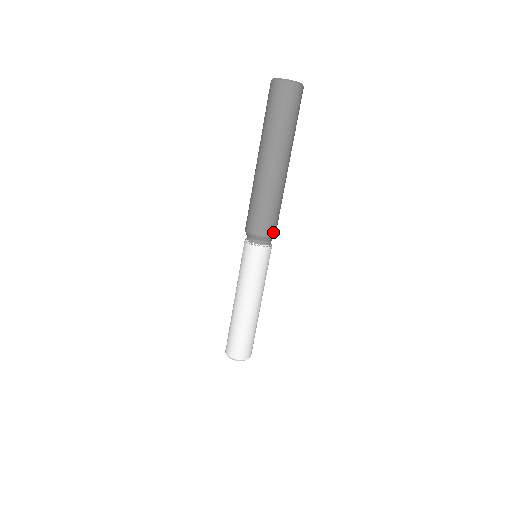
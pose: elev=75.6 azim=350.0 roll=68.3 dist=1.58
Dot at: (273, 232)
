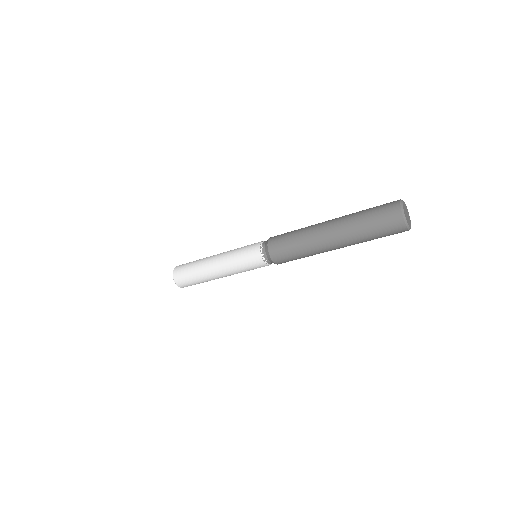
Dot at: occluded
